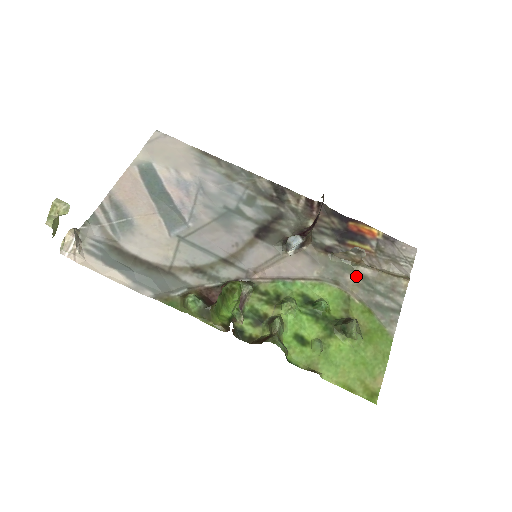
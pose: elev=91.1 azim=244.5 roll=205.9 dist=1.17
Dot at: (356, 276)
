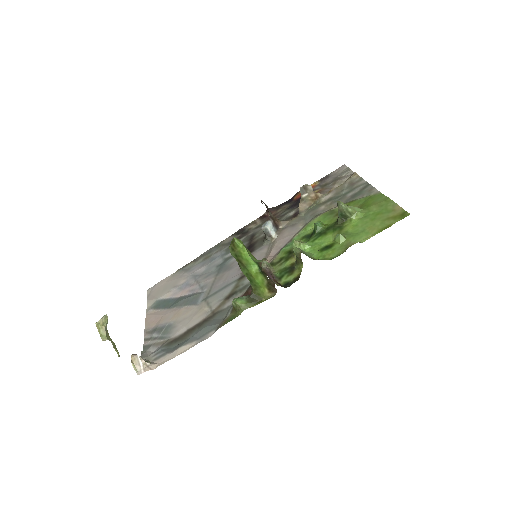
Dot at: (325, 204)
